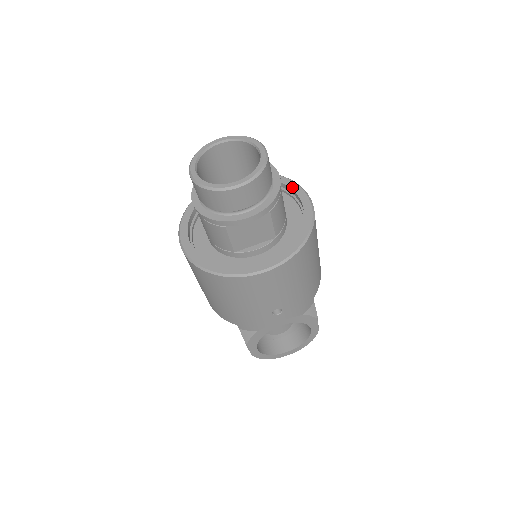
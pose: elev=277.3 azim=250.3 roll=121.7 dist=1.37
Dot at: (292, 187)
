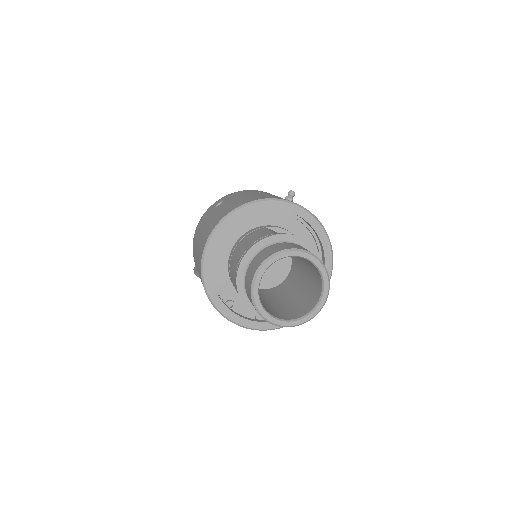
Dot at: occluded
